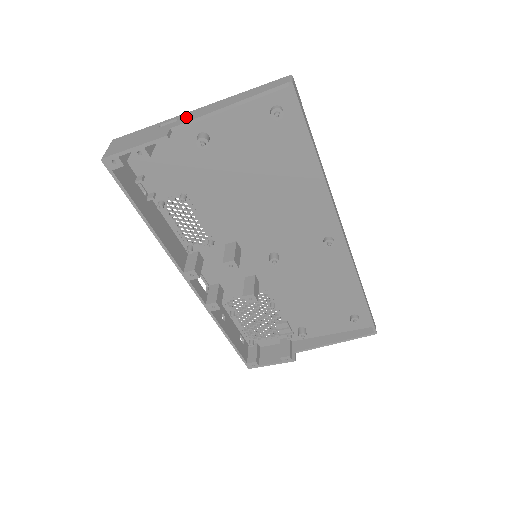
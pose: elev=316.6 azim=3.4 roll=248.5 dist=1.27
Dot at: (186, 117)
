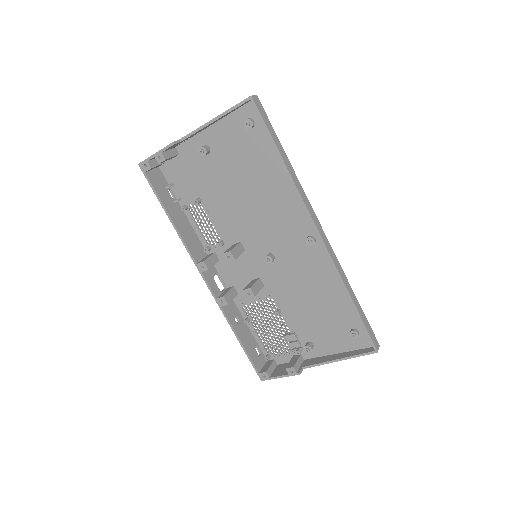
Dot at: occluded
